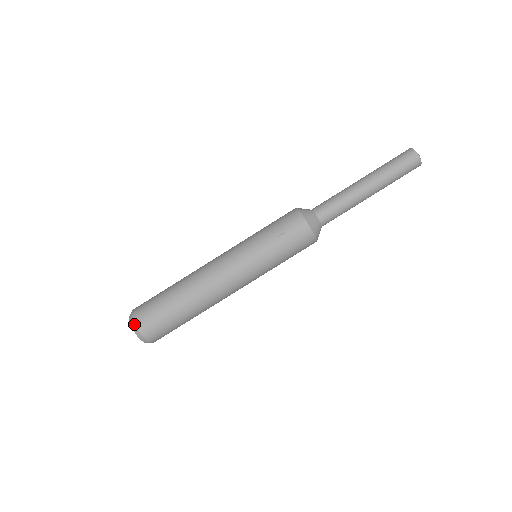
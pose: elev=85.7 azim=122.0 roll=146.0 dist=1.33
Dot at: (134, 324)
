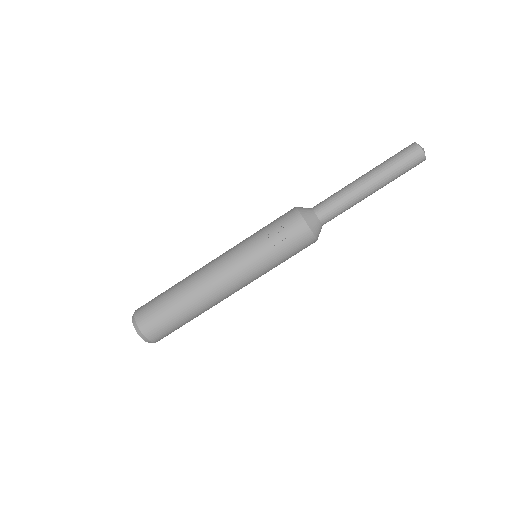
Dot at: (139, 330)
